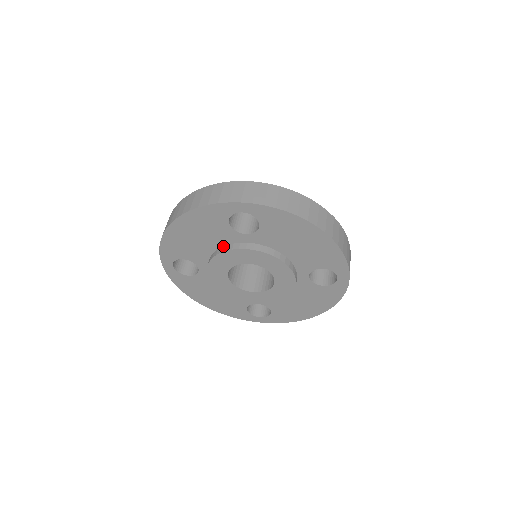
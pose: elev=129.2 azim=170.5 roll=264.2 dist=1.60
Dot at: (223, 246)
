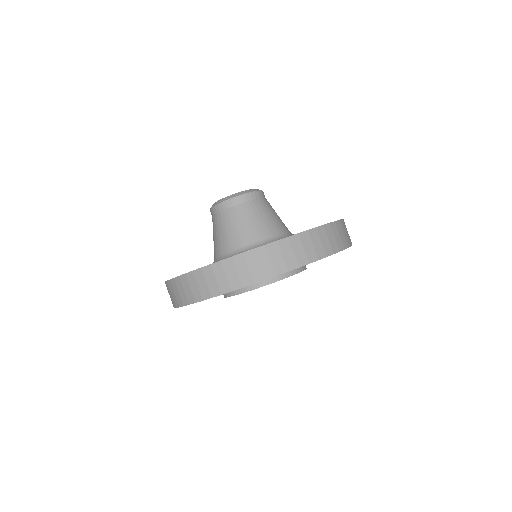
Dot at: occluded
